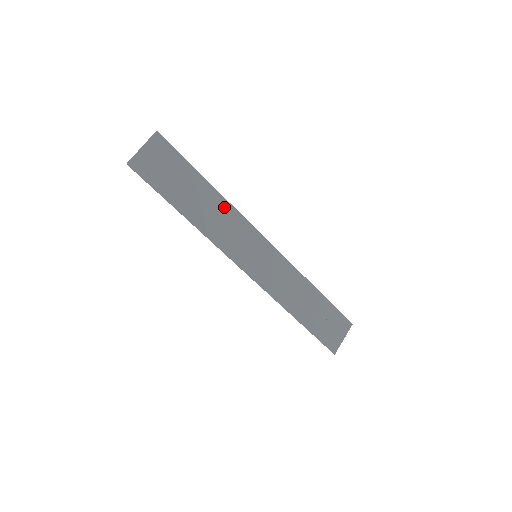
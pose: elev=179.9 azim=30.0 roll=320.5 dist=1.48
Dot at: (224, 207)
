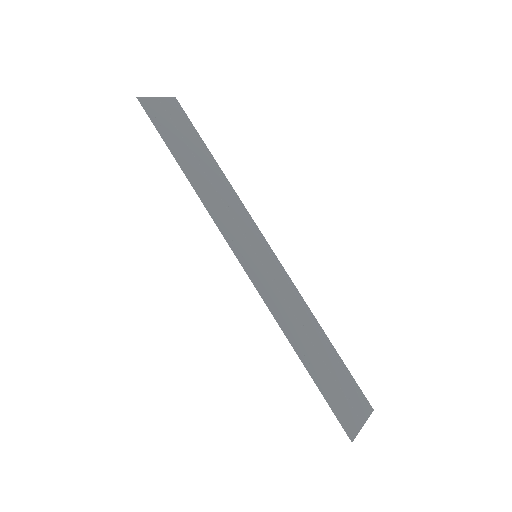
Dot at: (228, 190)
